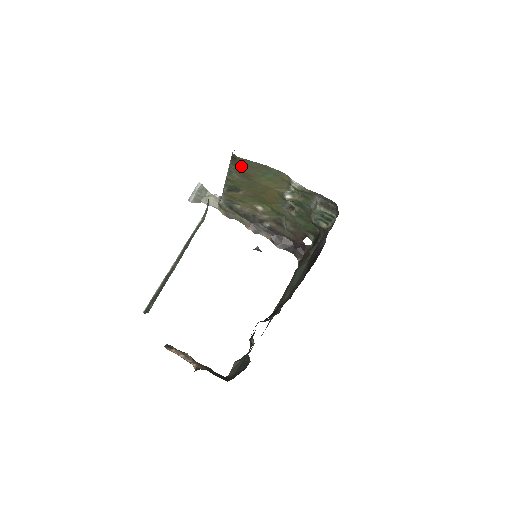
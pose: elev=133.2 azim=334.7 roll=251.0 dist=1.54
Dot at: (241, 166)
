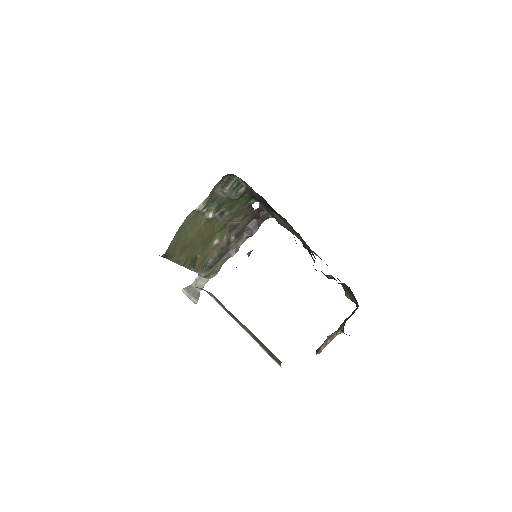
Dot at: (174, 251)
